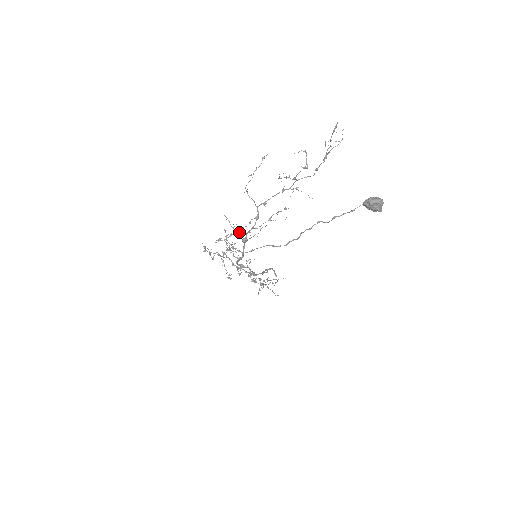
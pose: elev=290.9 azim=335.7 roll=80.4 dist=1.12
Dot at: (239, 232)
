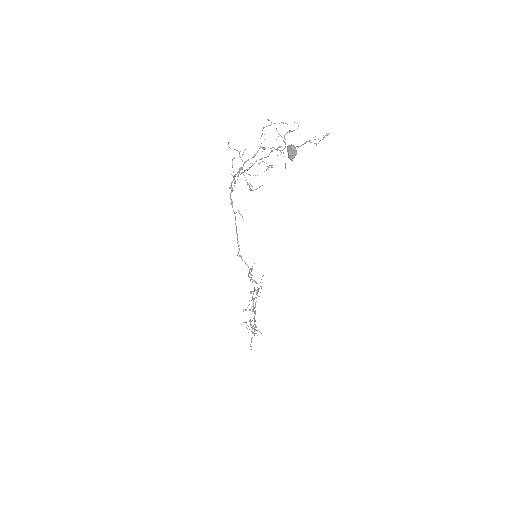
Dot at: occluded
